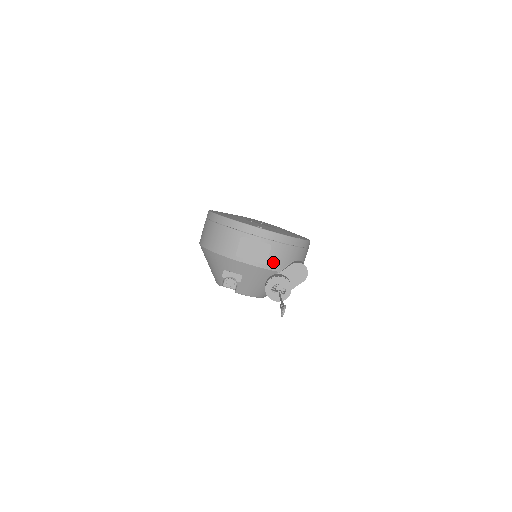
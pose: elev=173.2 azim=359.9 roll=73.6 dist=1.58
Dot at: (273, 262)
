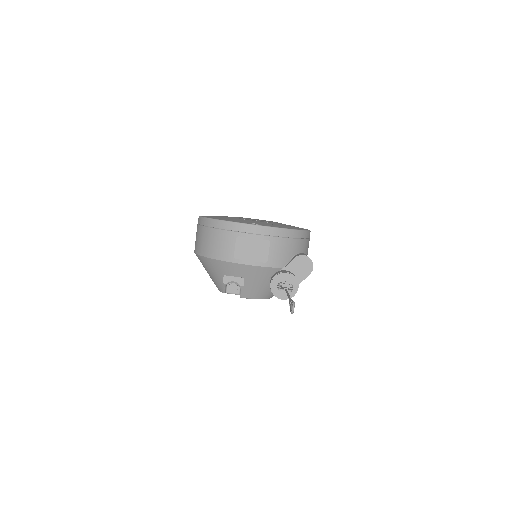
Dot at: (274, 259)
